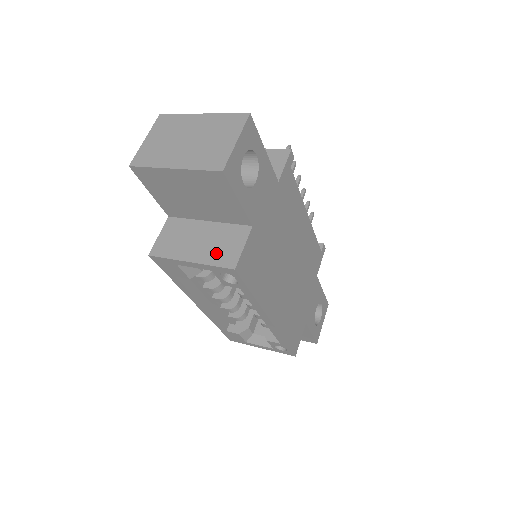
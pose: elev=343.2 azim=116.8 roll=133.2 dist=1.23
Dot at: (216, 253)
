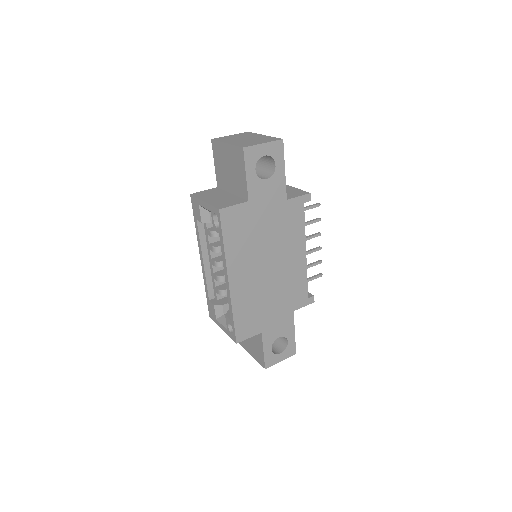
Dot at: (219, 203)
